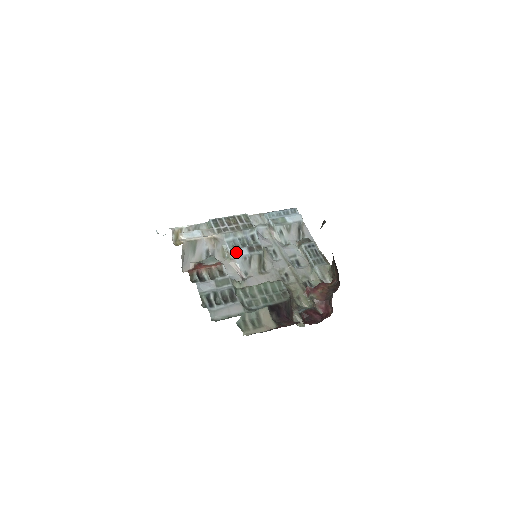
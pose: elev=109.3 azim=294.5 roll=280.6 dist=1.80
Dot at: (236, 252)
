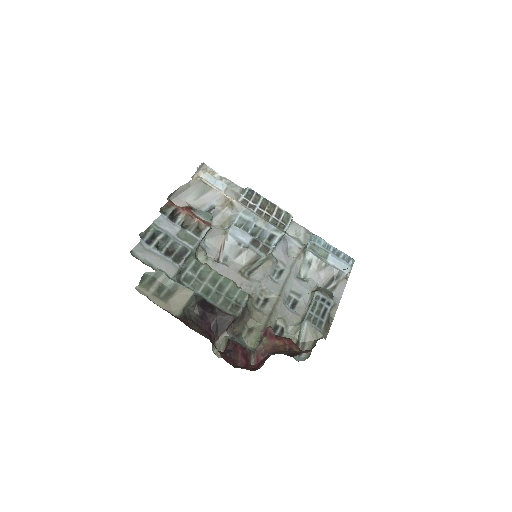
Dot at: (237, 231)
